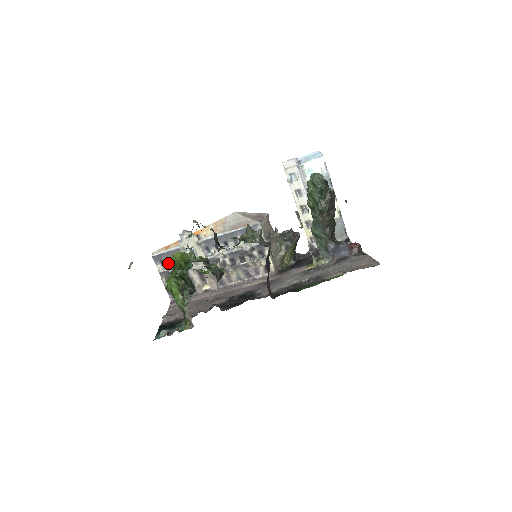
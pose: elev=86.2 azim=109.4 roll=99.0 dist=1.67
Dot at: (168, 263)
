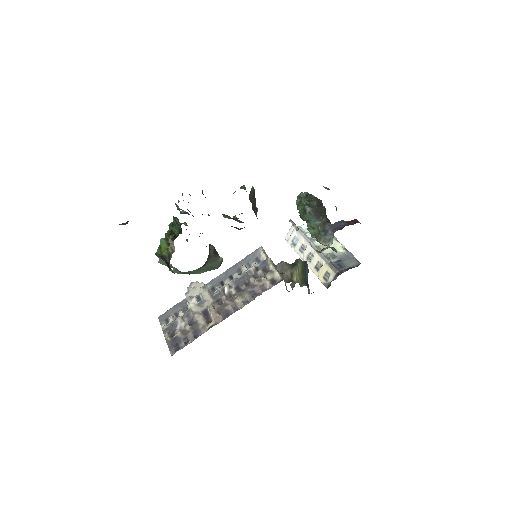
Dot at: (173, 318)
